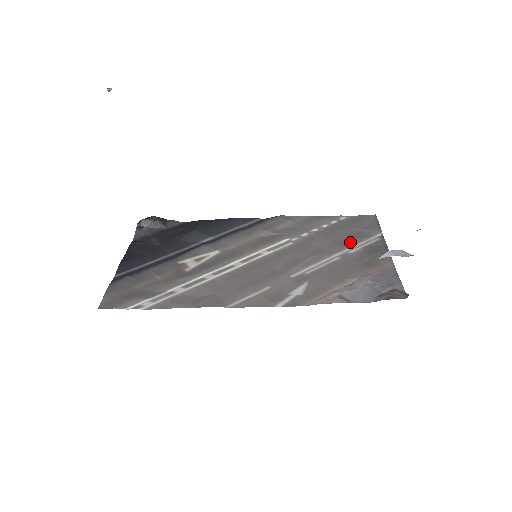
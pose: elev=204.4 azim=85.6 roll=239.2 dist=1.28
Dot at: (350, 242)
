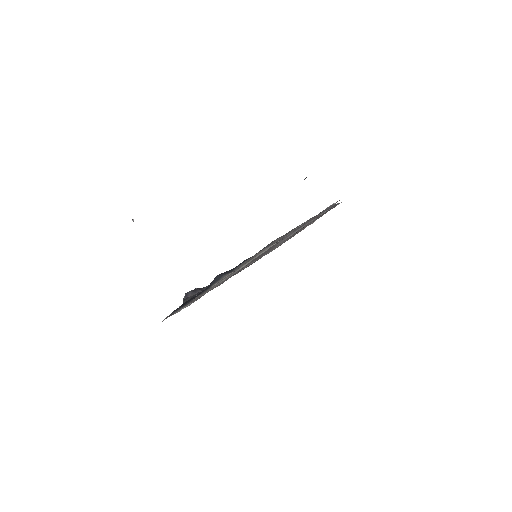
Dot at: (315, 217)
